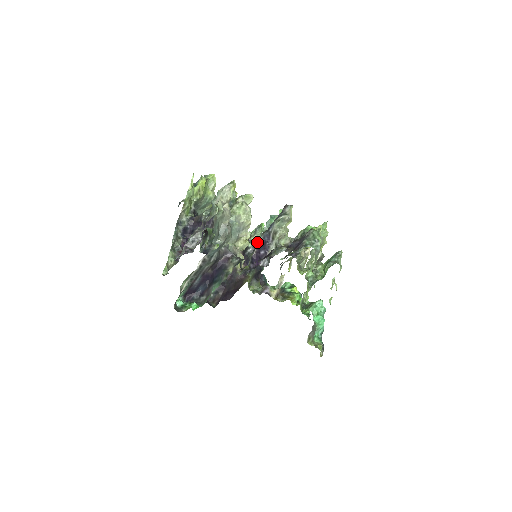
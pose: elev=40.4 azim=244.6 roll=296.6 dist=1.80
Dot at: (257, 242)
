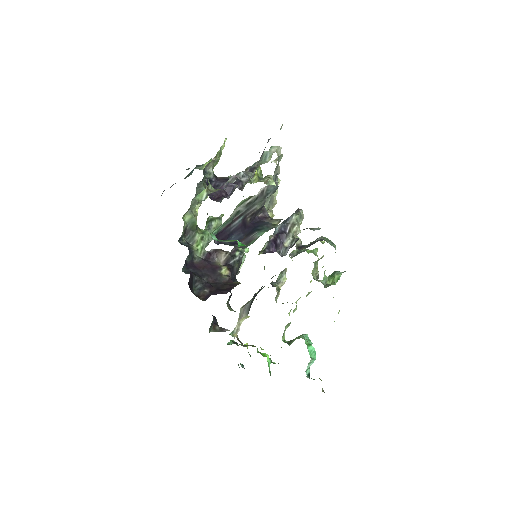
Dot at: (242, 255)
